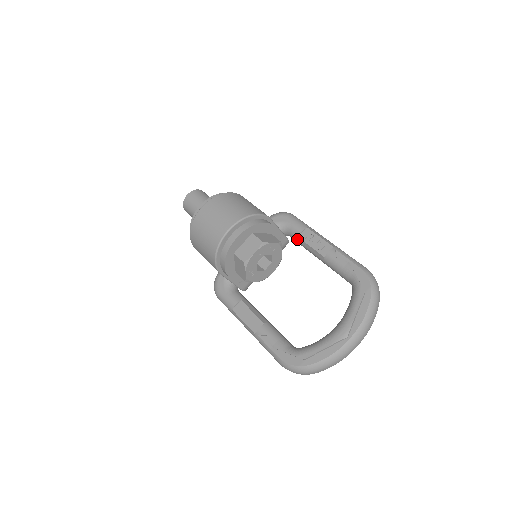
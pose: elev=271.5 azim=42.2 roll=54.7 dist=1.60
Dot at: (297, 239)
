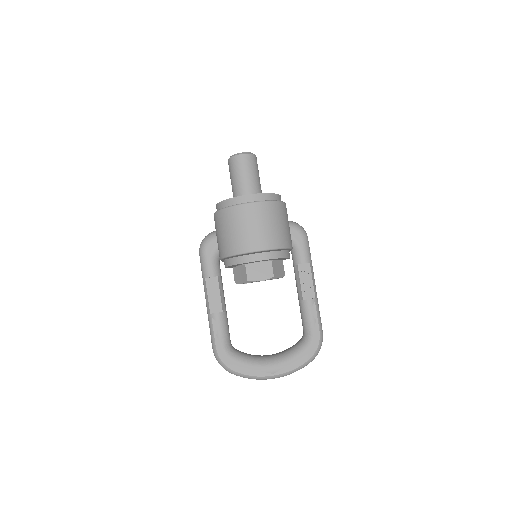
Dot at: (295, 264)
